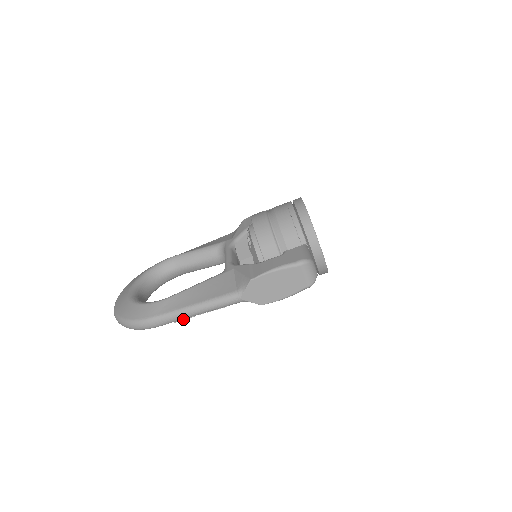
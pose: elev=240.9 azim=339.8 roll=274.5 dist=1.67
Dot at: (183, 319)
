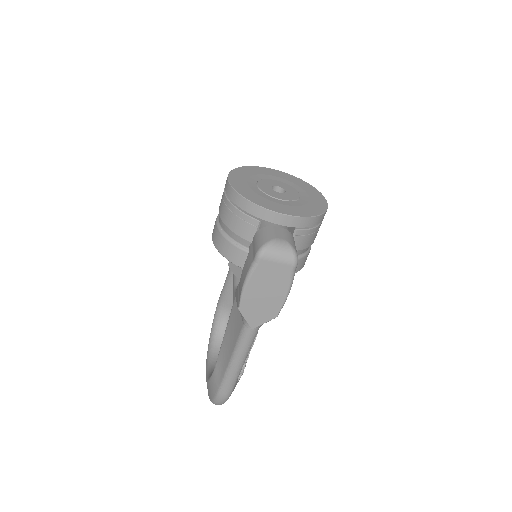
Dot at: (240, 373)
